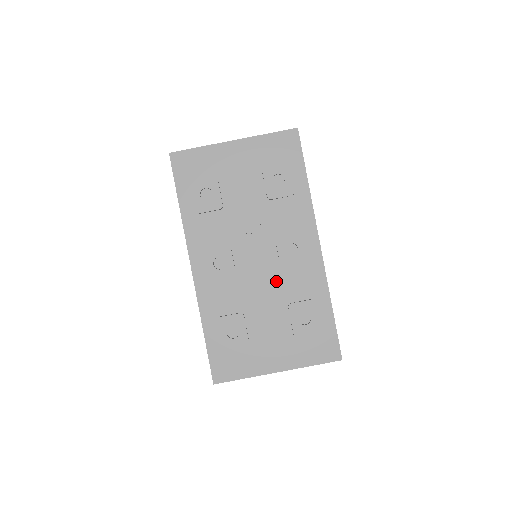
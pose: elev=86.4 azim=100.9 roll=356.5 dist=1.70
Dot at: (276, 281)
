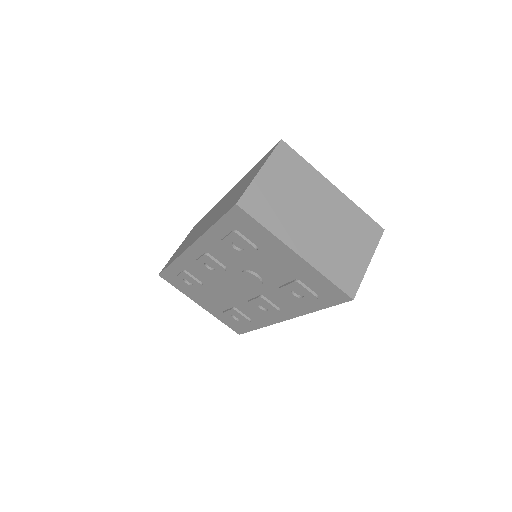
Dot at: (238, 299)
